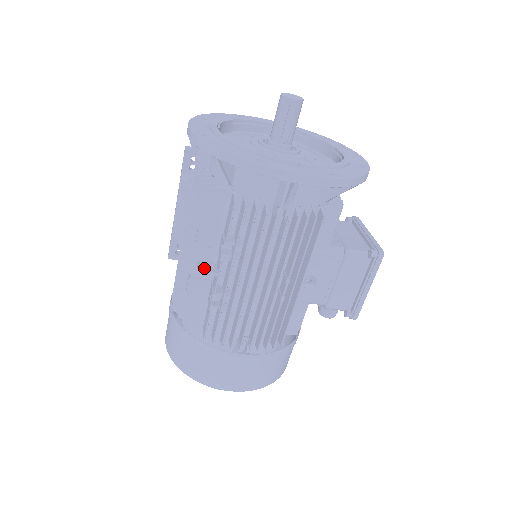
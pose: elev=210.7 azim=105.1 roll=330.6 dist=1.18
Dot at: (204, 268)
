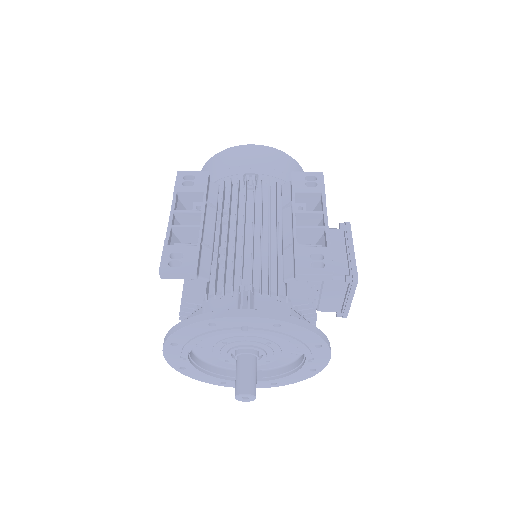
Dot at: occluded
